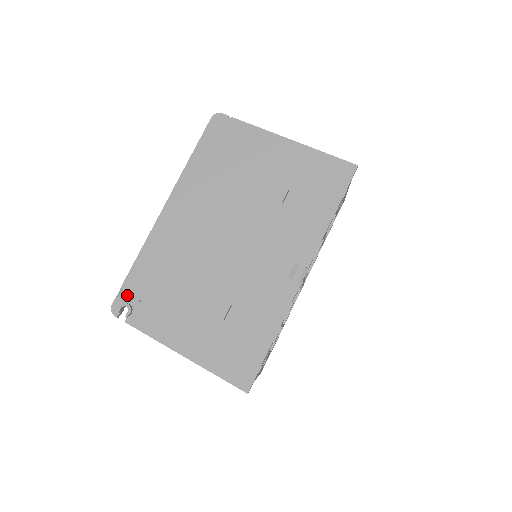
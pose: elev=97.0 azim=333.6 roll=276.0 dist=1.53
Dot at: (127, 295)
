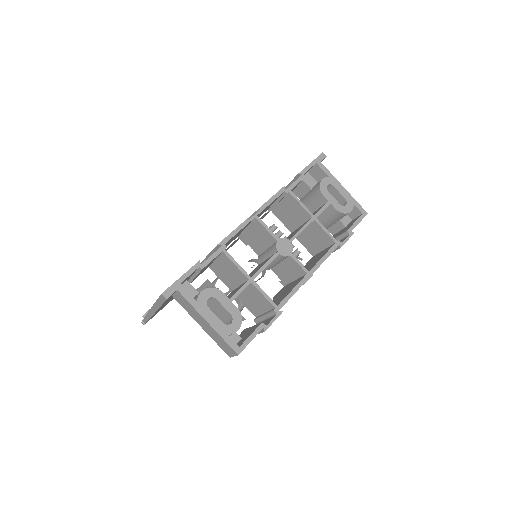
Dot at: occluded
